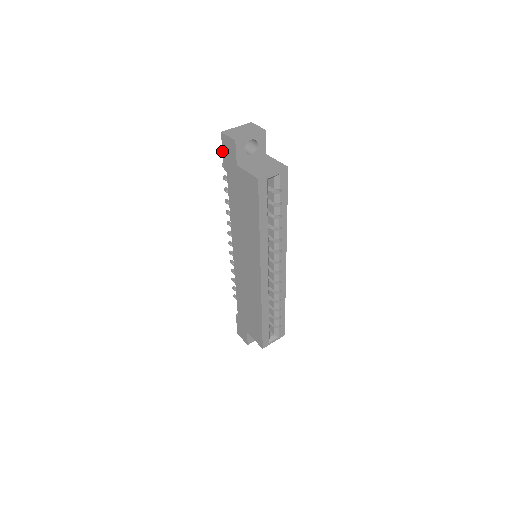
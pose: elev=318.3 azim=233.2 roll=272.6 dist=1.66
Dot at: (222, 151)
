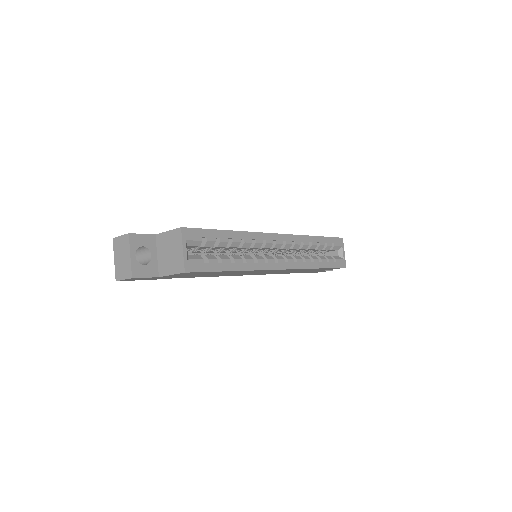
Dot at: occluded
